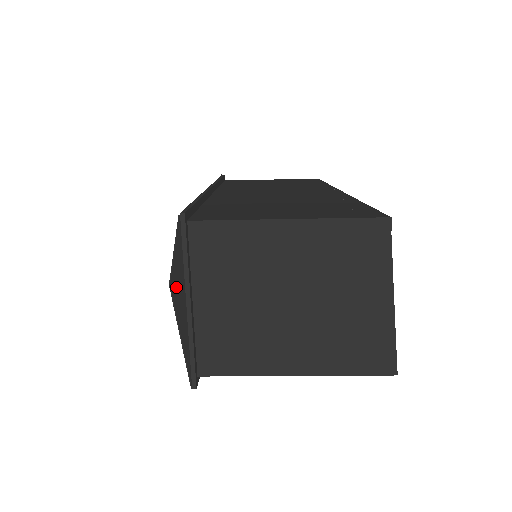
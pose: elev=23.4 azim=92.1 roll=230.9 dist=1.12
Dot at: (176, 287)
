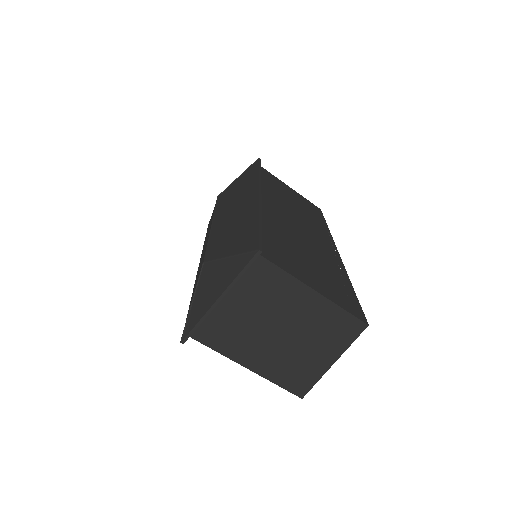
Dot at: (213, 275)
